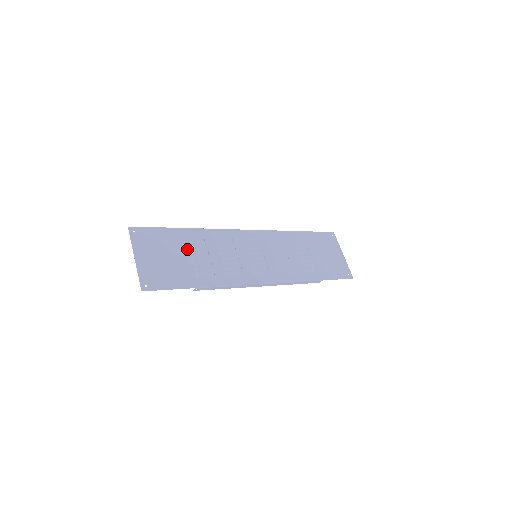
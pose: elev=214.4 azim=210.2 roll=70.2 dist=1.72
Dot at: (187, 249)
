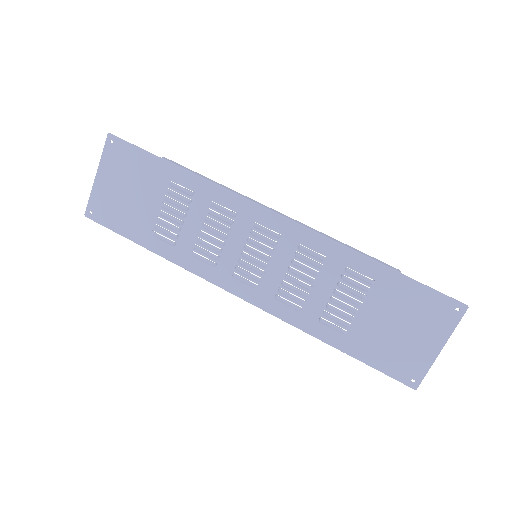
Dot at: (162, 195)
